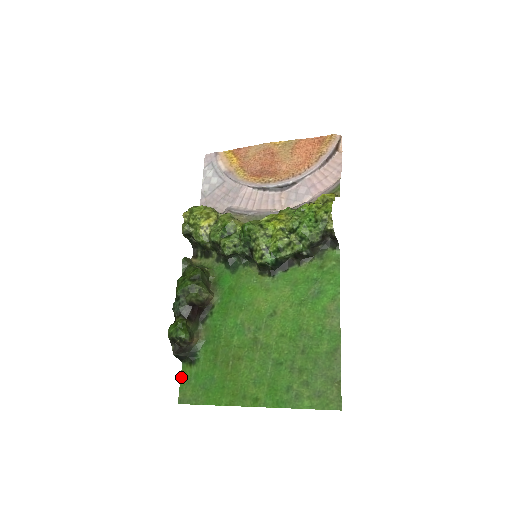
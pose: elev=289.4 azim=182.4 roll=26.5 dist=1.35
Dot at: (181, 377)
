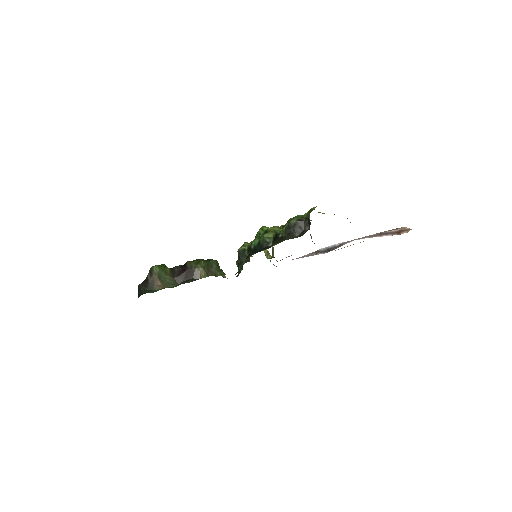
Dot at: occluded
